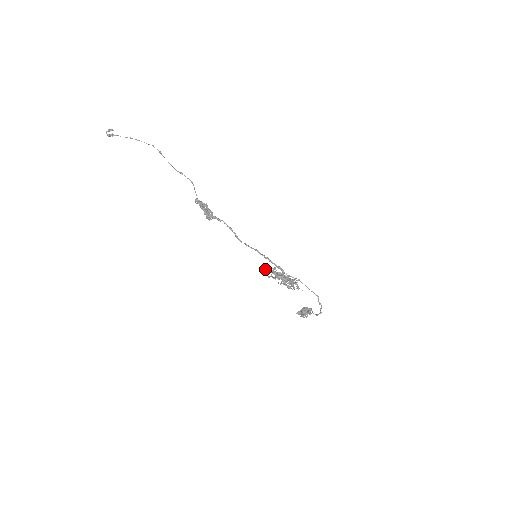
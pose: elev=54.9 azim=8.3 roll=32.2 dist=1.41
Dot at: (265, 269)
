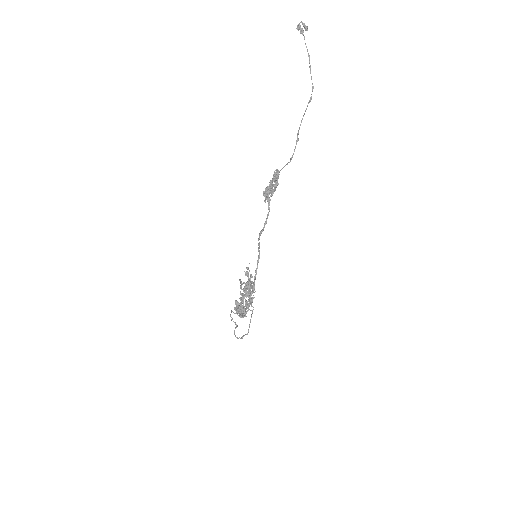
Dot at: (249, 270)
